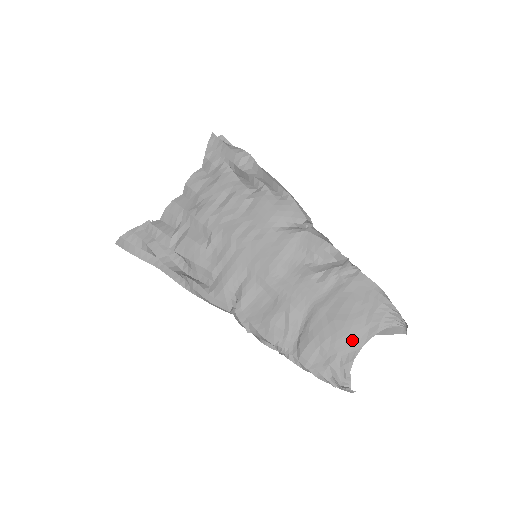
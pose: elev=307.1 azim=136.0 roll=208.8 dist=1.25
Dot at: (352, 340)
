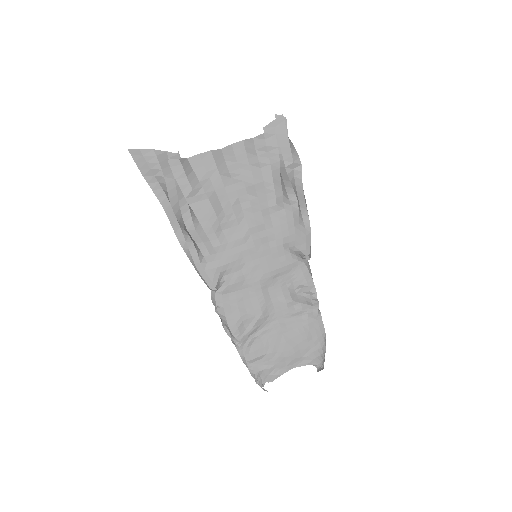
Dot at: (289, 362)
